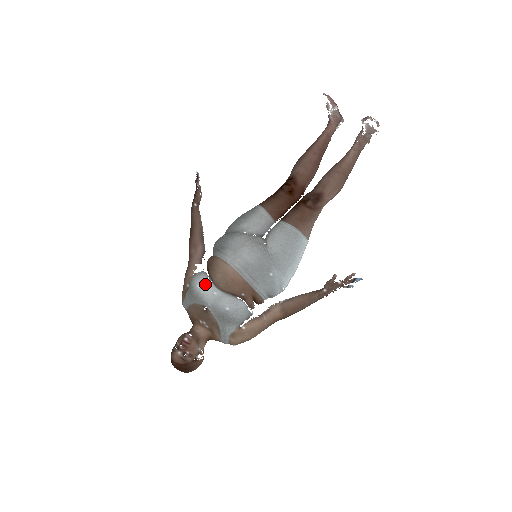
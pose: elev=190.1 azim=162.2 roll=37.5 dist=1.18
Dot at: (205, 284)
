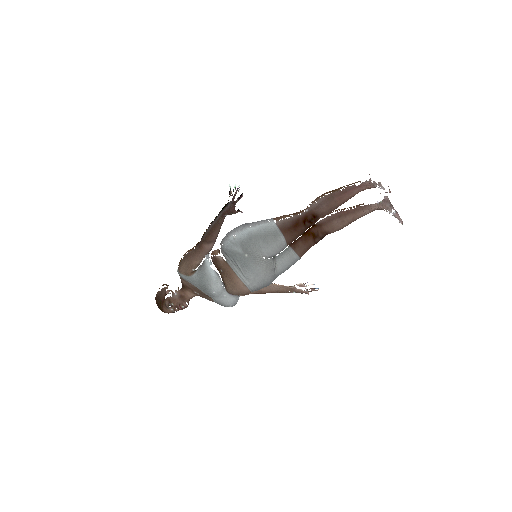
Dot at: (220, 291)
